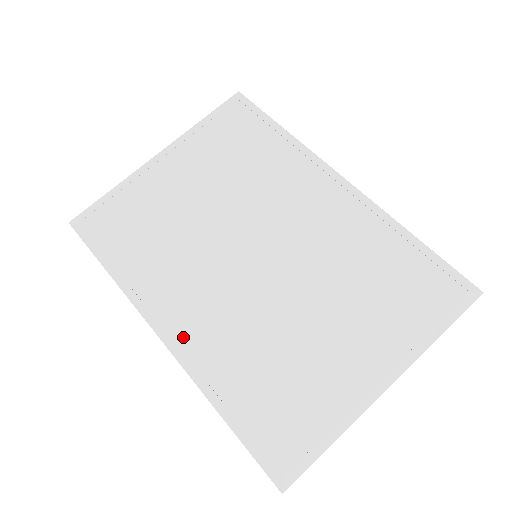
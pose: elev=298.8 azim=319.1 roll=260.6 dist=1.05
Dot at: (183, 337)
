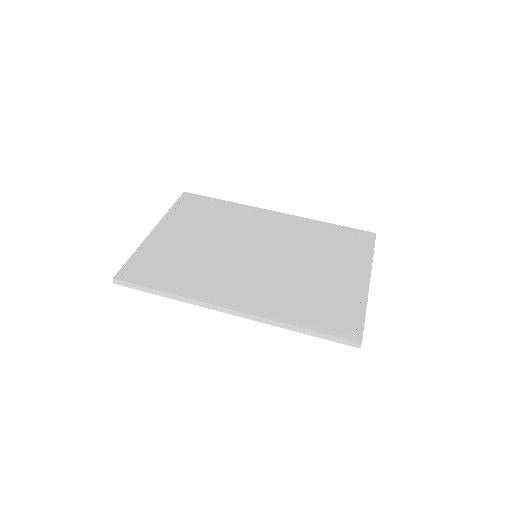
Dot at: (245, 303)
